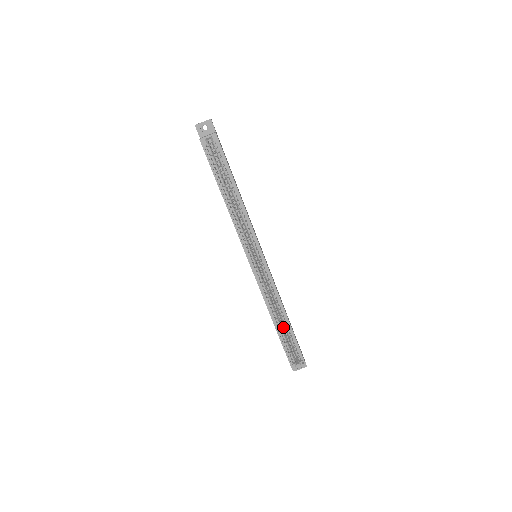
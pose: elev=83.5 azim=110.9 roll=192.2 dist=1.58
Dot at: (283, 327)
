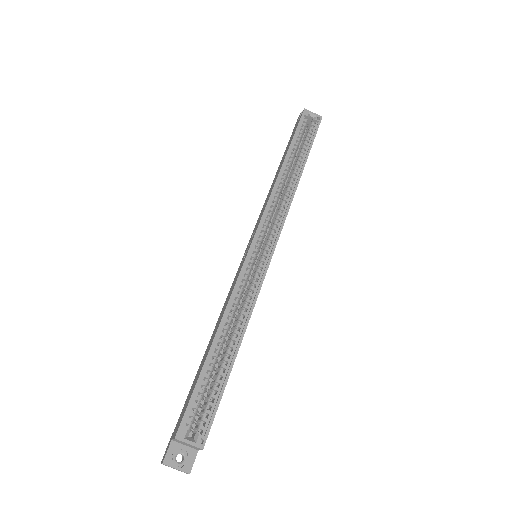
Dot at: occluded
